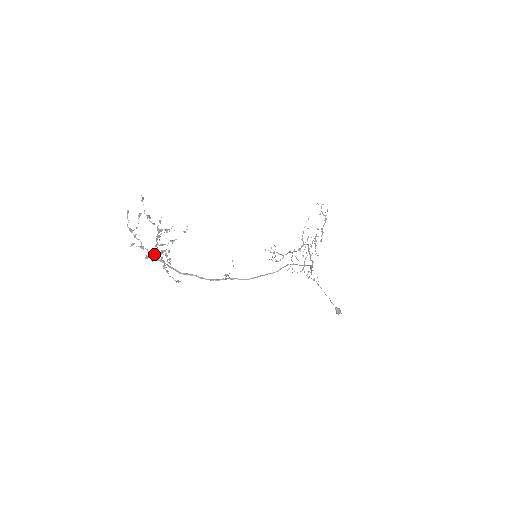
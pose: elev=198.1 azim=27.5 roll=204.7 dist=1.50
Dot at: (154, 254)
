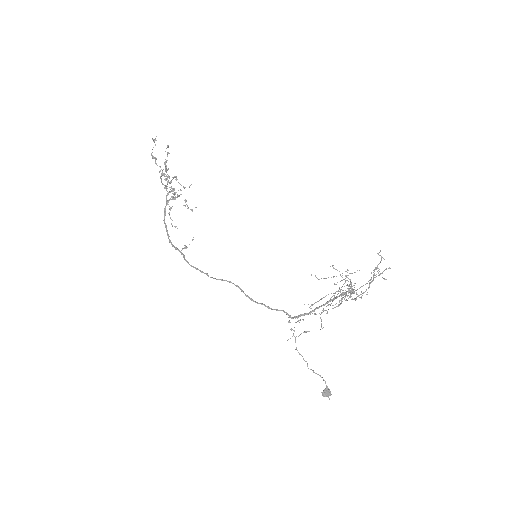
Dot at: (168, 193)
